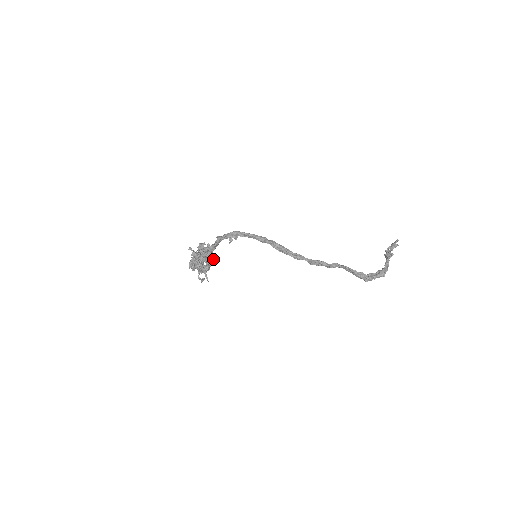
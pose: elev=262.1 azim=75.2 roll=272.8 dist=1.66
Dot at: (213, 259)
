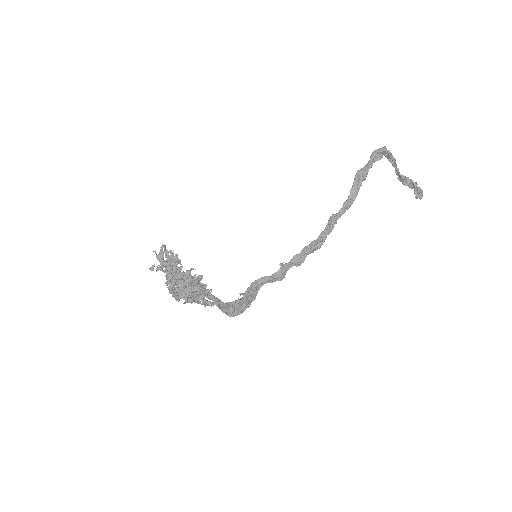
Dot at: (205, 286)
